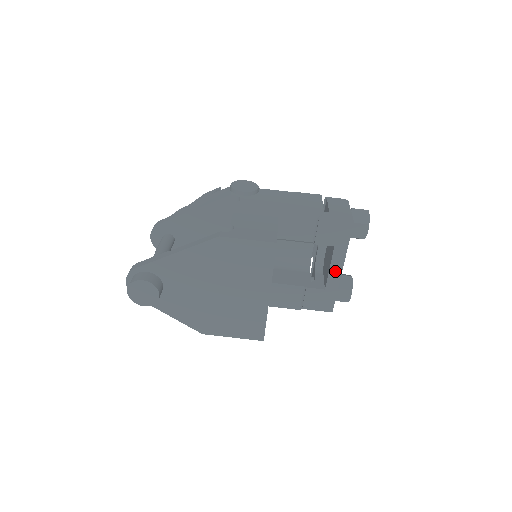
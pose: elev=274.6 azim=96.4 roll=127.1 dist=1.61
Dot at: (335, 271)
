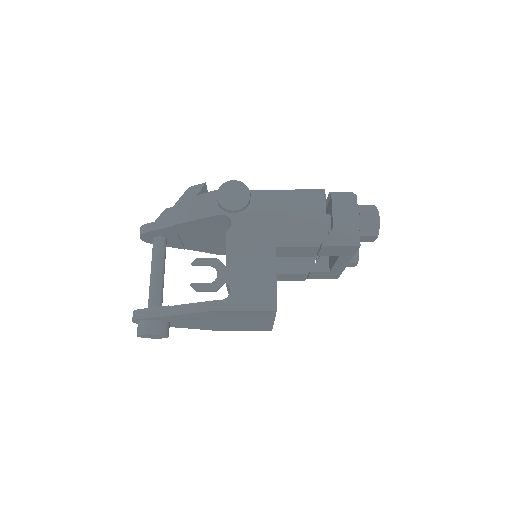
Dot at: (340, 265)
